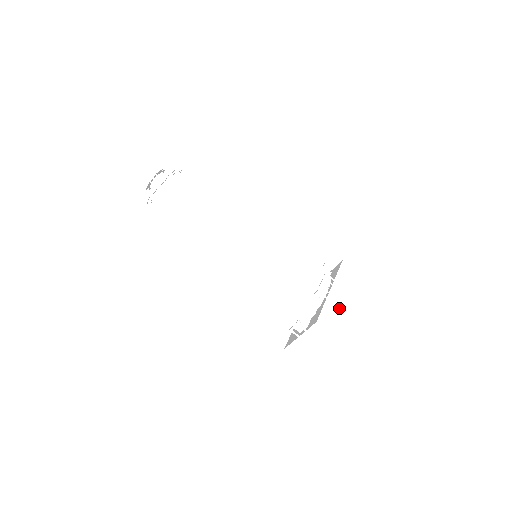
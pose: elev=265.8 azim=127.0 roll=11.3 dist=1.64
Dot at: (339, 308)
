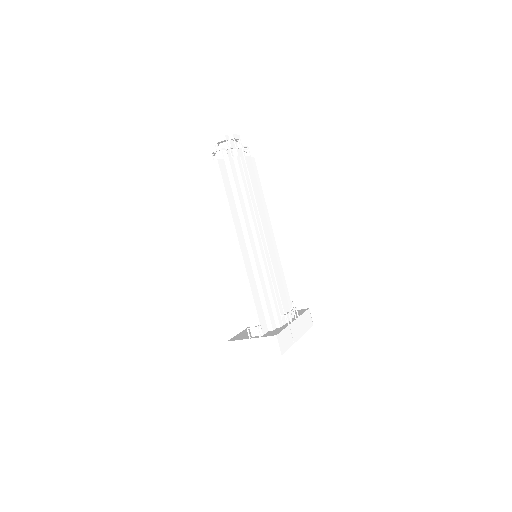
Dot at: (292, 339)
